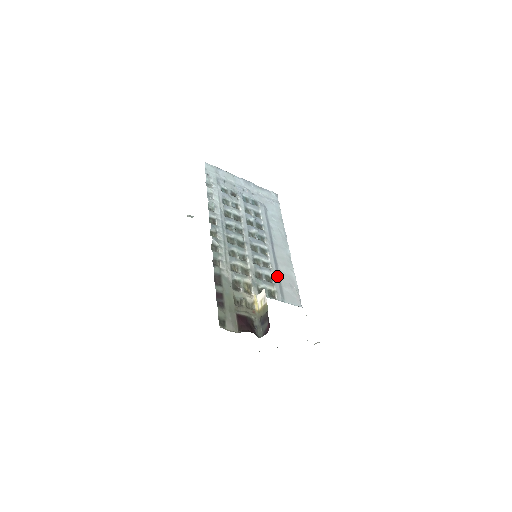
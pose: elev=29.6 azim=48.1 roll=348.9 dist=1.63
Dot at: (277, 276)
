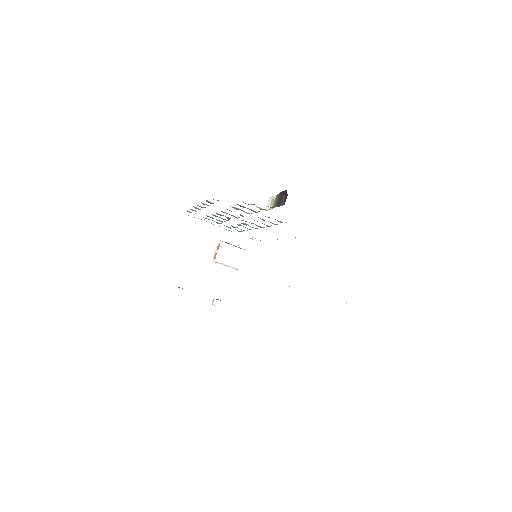
Dot at: occluded
